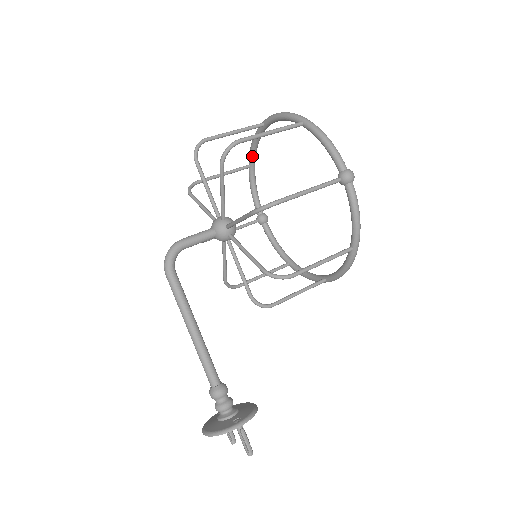
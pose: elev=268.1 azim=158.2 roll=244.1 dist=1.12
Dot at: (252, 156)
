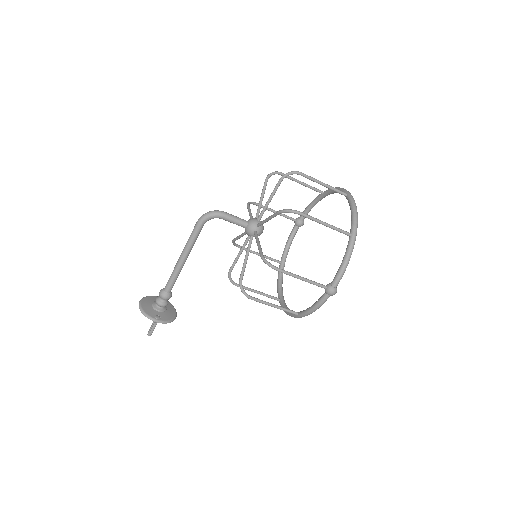
Dot at: (329, 192)
